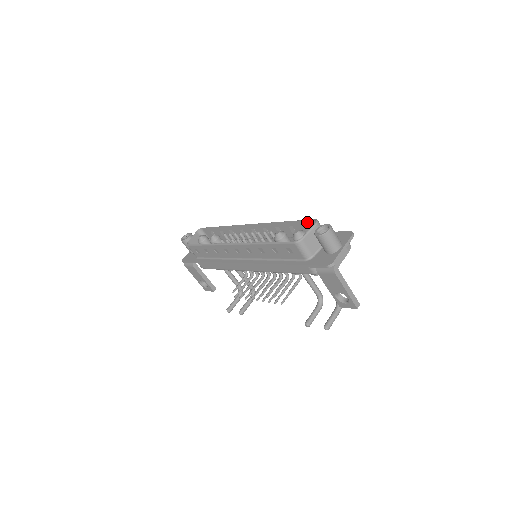
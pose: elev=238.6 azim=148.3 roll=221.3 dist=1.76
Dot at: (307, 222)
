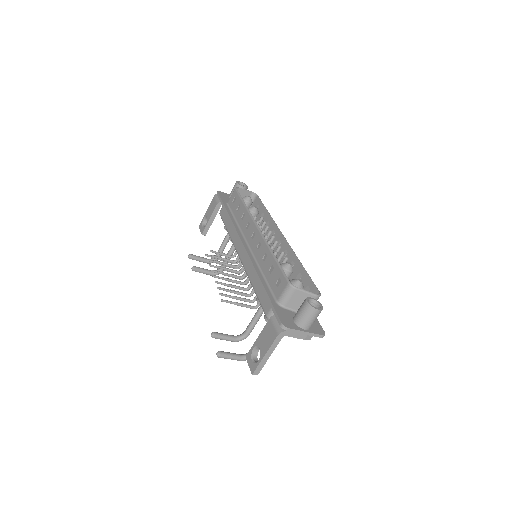
Dot at: (314, 287)
